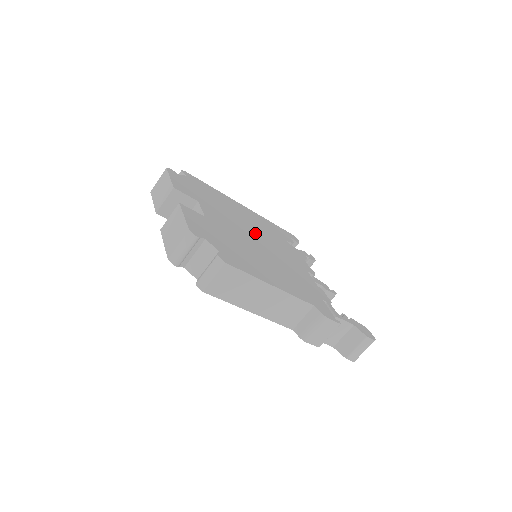
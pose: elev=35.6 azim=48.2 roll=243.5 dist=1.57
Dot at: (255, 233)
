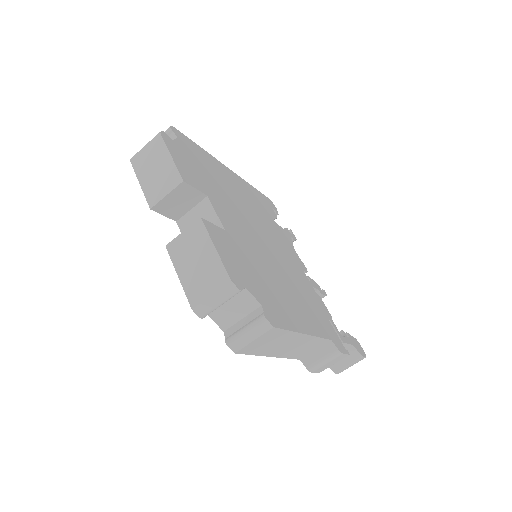
Dot at: (257, 226)
